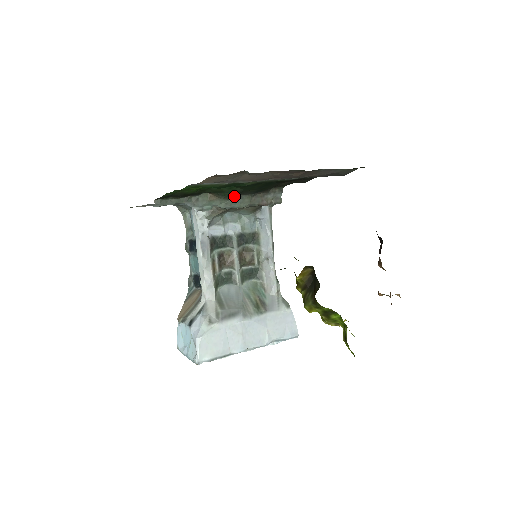
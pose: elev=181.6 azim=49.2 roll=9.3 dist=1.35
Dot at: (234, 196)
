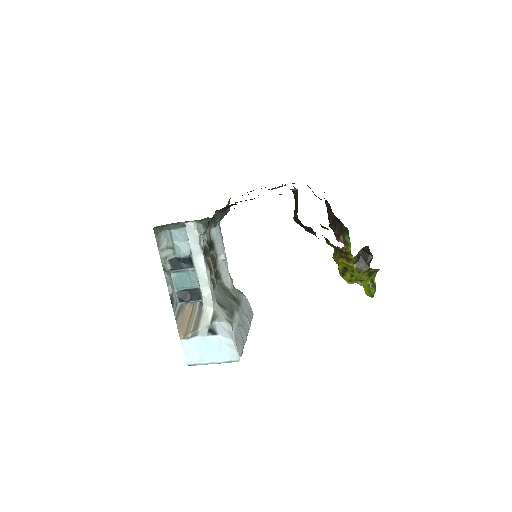
Dot at: occluded
